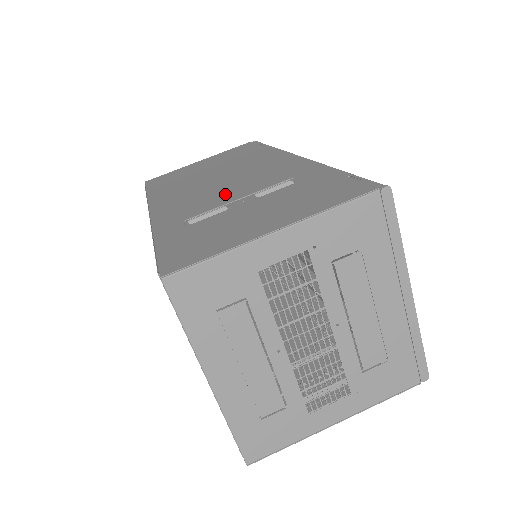
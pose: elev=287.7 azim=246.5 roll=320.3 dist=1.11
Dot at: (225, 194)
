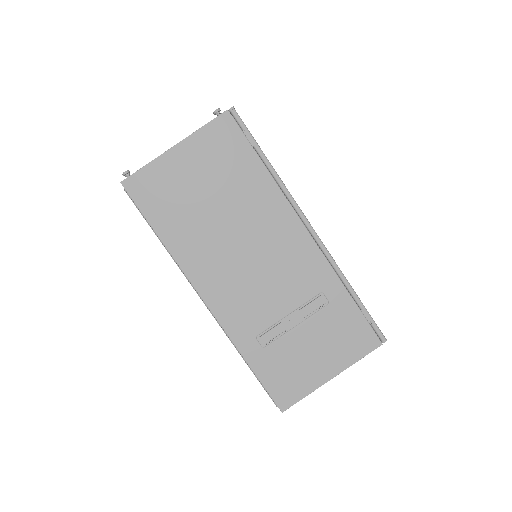
Dot at: (271, 298)
